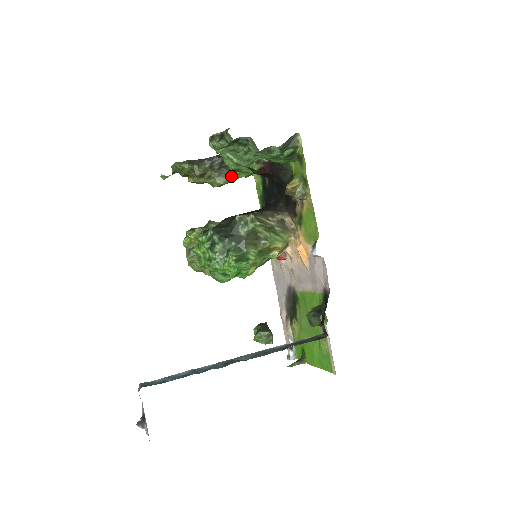
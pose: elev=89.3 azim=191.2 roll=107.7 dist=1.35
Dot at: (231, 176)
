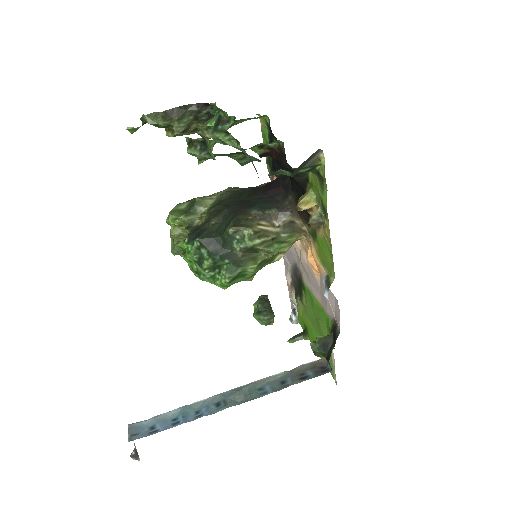
Dot at: occluded
